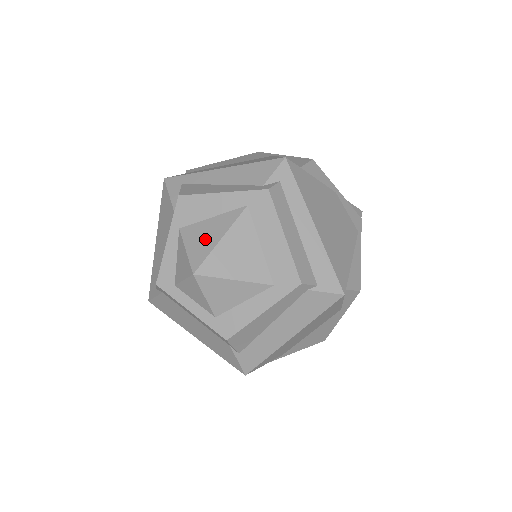
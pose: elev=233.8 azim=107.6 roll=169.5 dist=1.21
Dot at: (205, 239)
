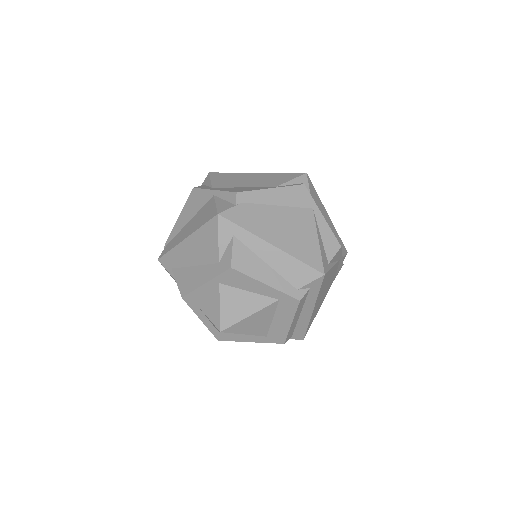
Dot at: (238, 308)
